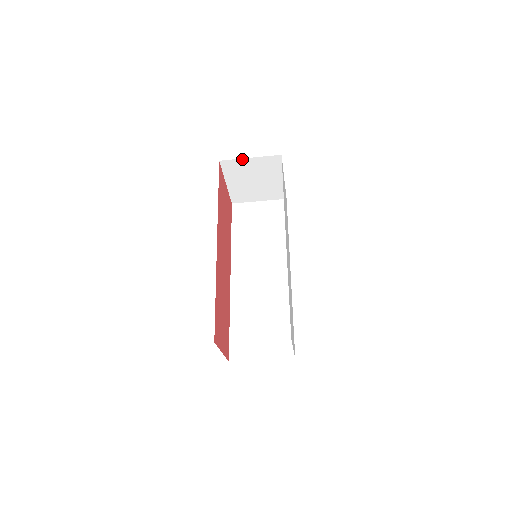
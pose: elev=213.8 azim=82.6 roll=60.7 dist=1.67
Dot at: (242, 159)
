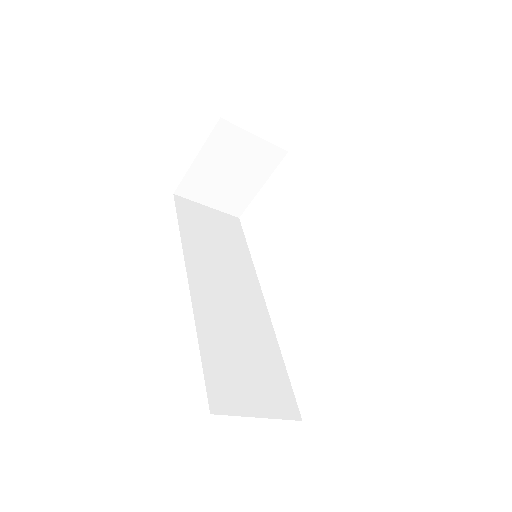
Dot at: (246, 132)
